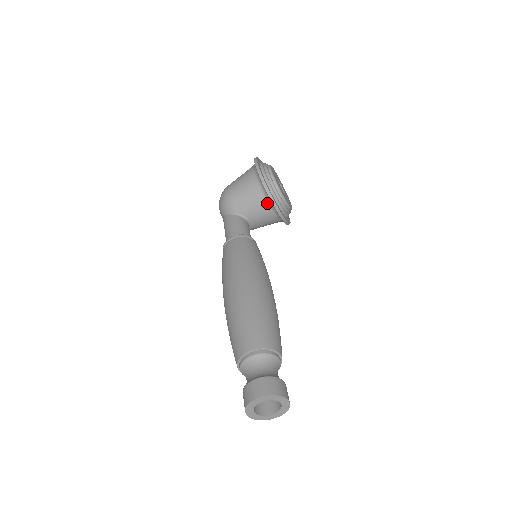
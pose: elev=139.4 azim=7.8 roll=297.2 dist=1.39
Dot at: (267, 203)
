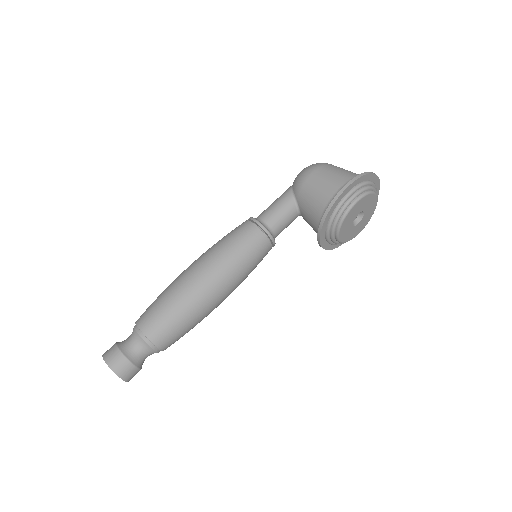
Dot at: occluded
